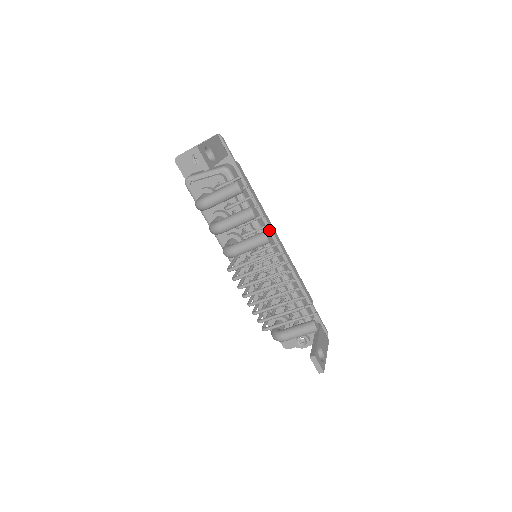
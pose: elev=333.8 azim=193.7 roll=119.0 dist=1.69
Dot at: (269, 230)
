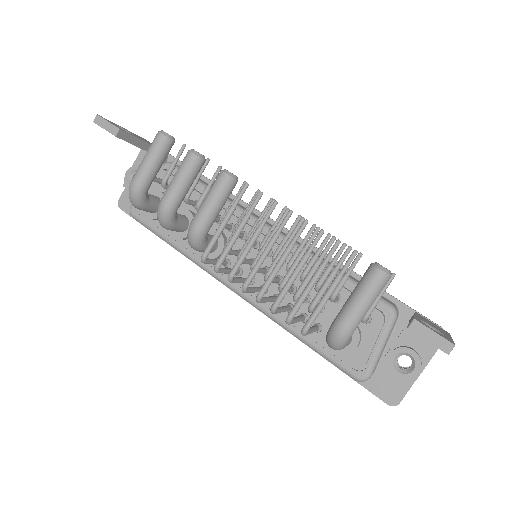
Dot at: (258, 215)
